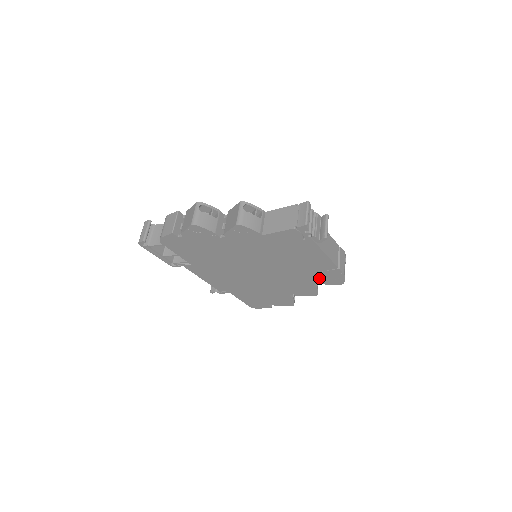
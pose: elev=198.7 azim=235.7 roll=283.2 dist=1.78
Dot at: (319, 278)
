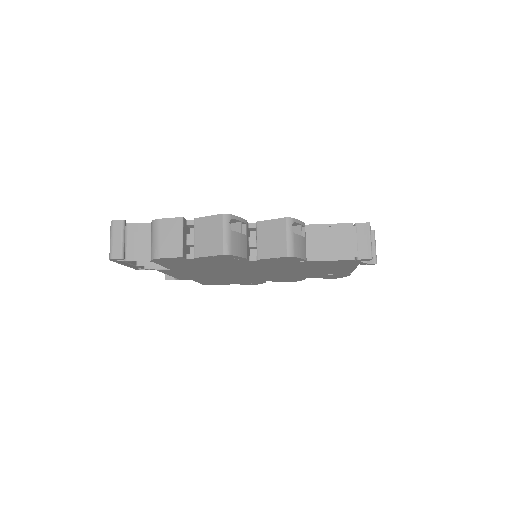
Dot at: (319, 276)
